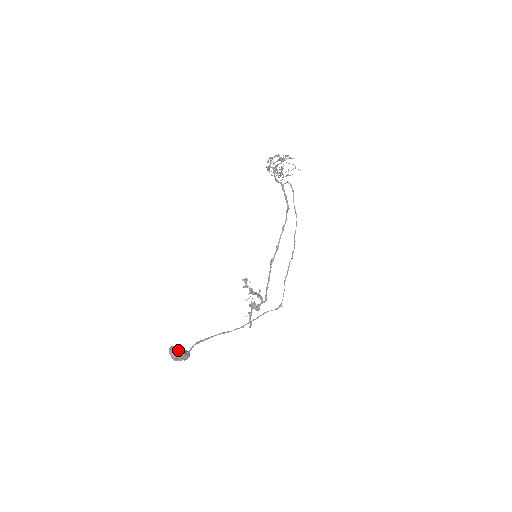
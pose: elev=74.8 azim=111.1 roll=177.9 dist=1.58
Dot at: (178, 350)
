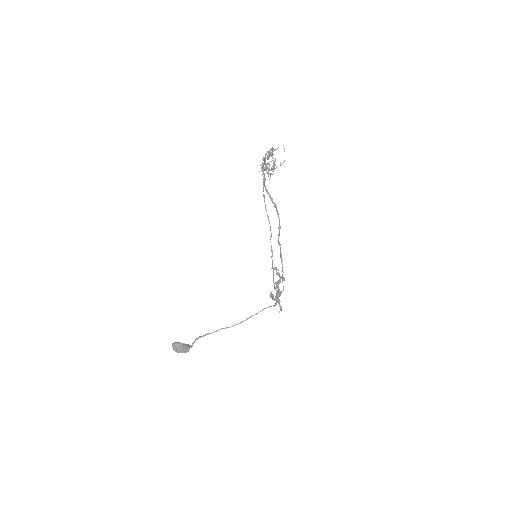
Dot at: (176, 346)
